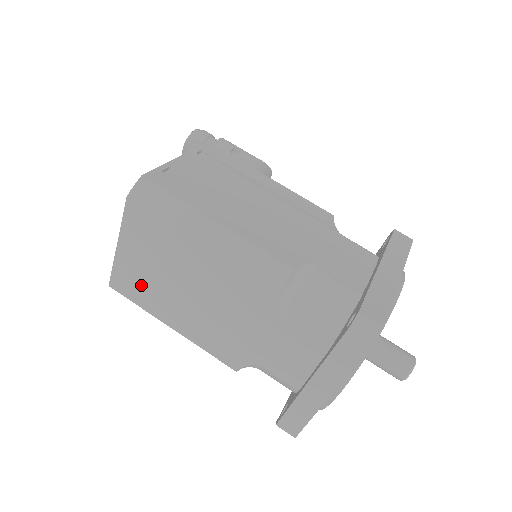
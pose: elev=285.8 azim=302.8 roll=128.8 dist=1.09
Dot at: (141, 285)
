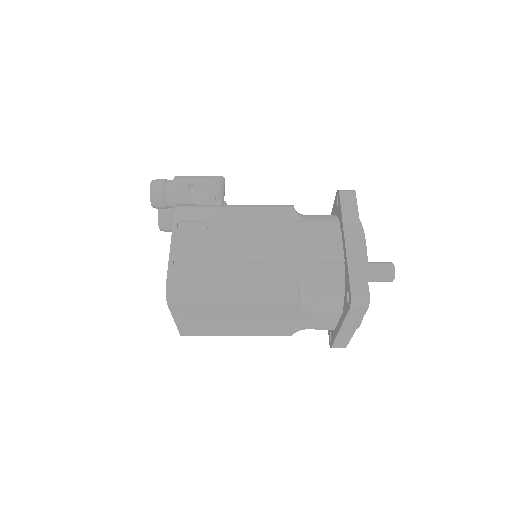
Dot at: (203, 329)
